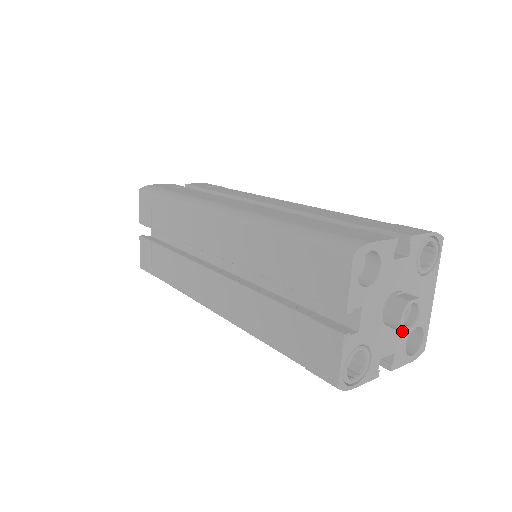
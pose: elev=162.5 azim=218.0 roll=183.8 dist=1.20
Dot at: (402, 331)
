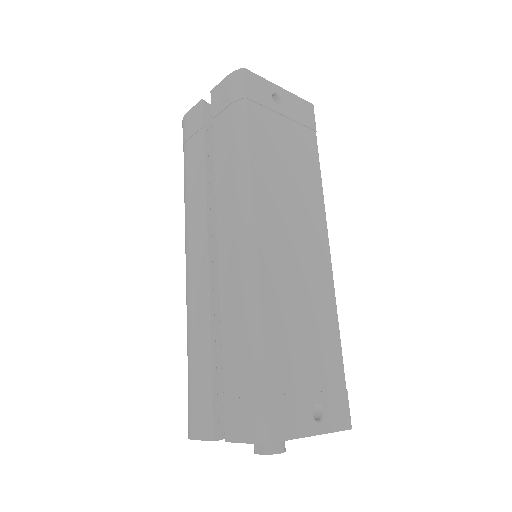
Dot at: occluded
